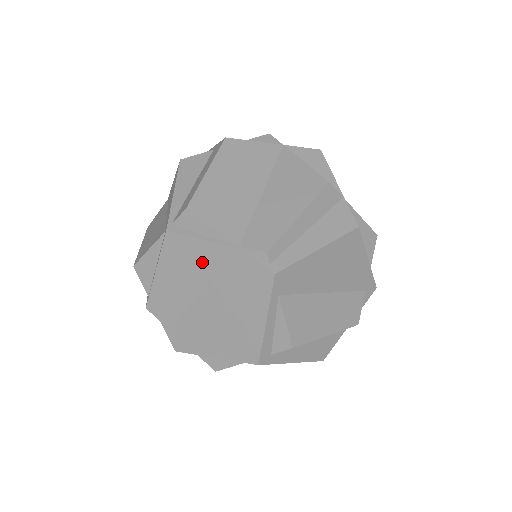
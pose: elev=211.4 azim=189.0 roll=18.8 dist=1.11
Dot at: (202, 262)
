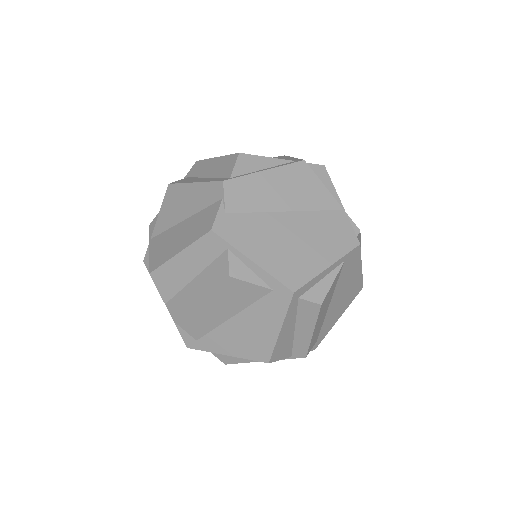
Dot at: (311, 197)
